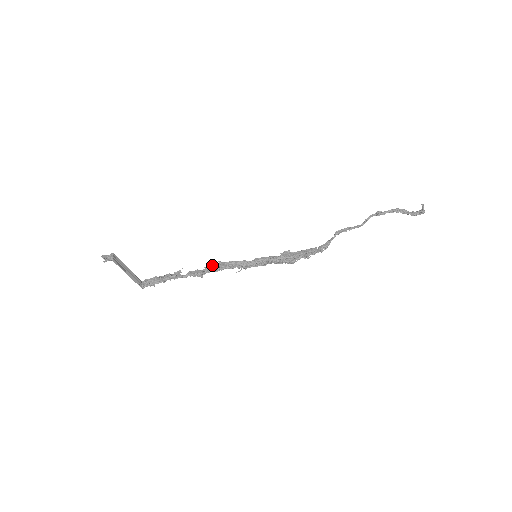
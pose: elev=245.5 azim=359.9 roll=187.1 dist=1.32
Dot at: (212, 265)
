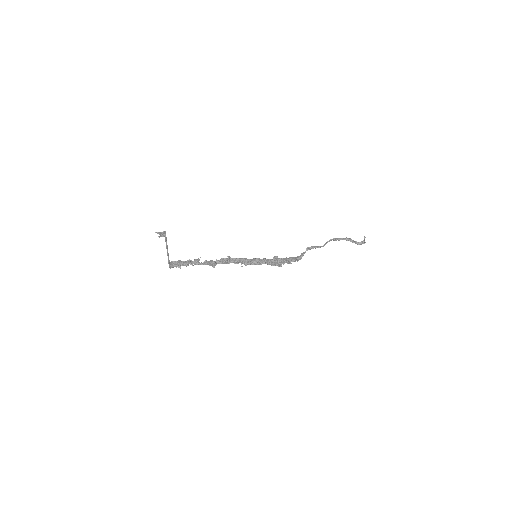
Dot at: (222, 258)
